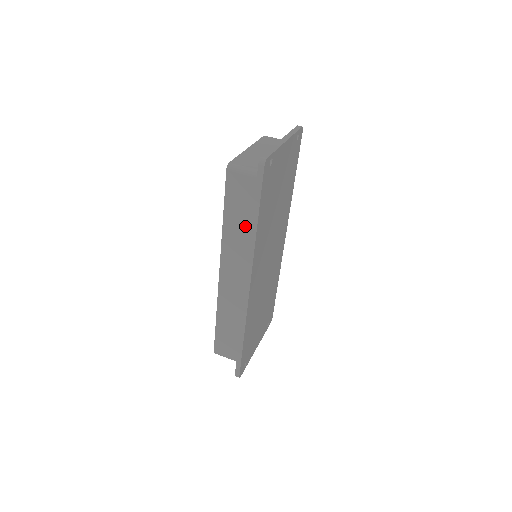
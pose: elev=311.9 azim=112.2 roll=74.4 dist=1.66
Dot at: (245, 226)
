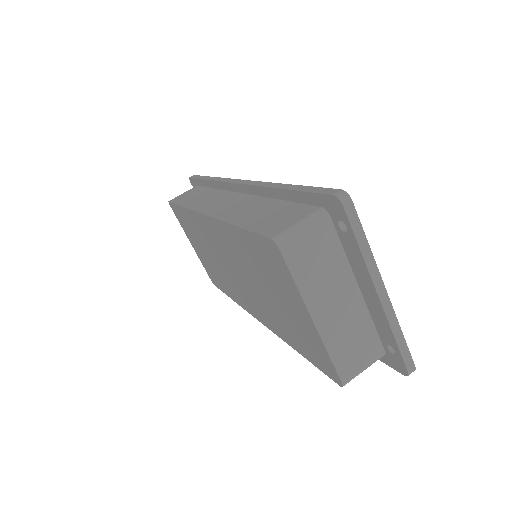
Dot at: occluded
